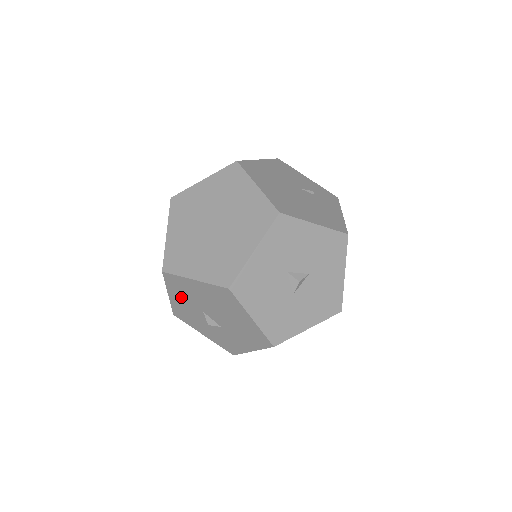
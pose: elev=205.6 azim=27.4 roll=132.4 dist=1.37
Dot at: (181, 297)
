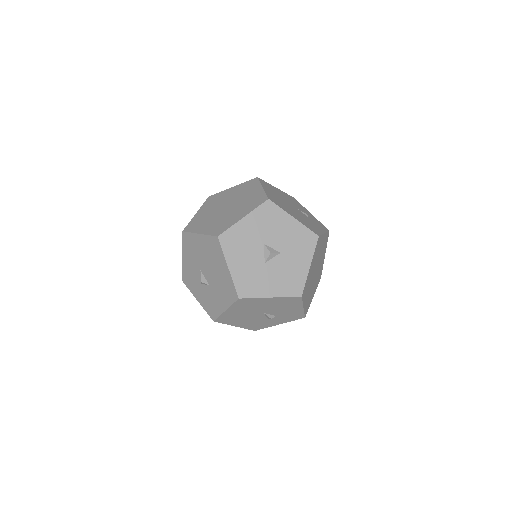
Dot at: (190, 257)
